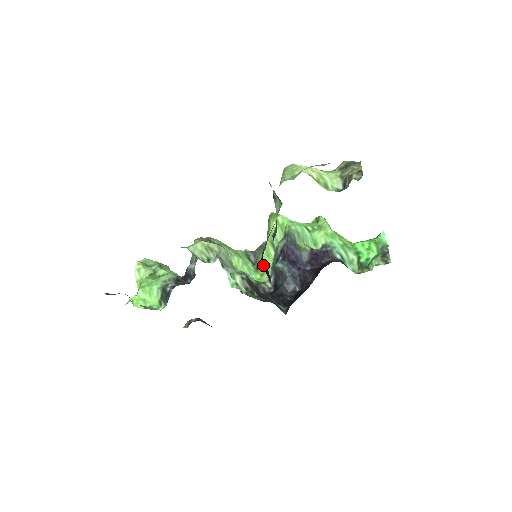
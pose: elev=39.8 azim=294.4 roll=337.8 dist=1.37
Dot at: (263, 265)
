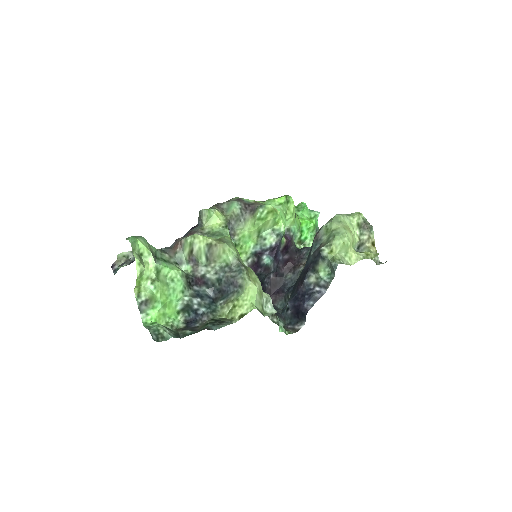
Dot at: (301, 313)
